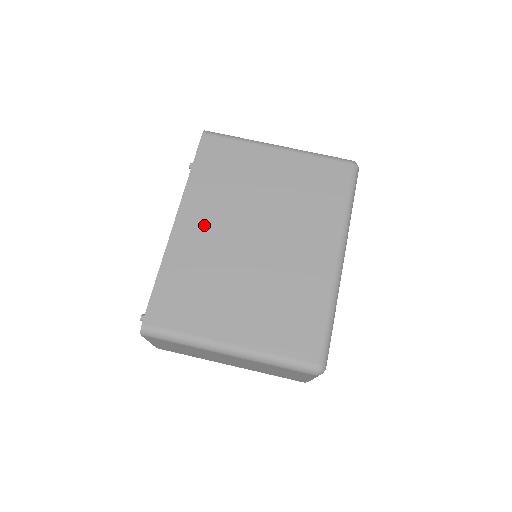
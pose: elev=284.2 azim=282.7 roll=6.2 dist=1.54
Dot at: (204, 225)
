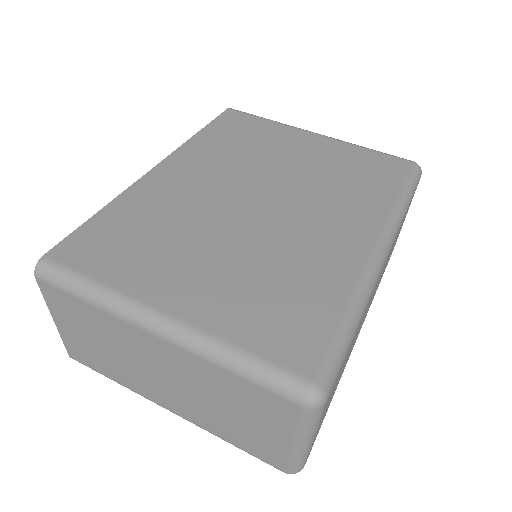
Dot at: (192, 177)
